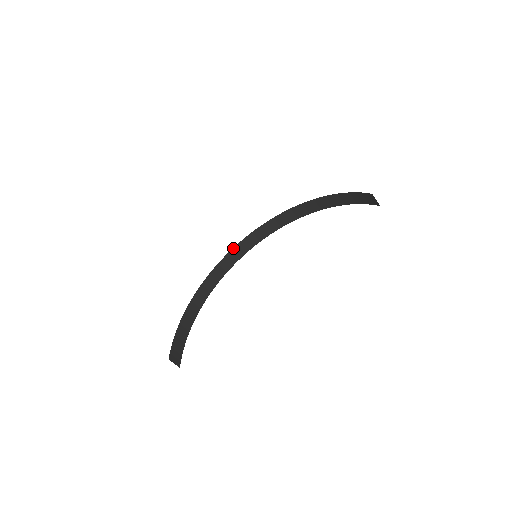
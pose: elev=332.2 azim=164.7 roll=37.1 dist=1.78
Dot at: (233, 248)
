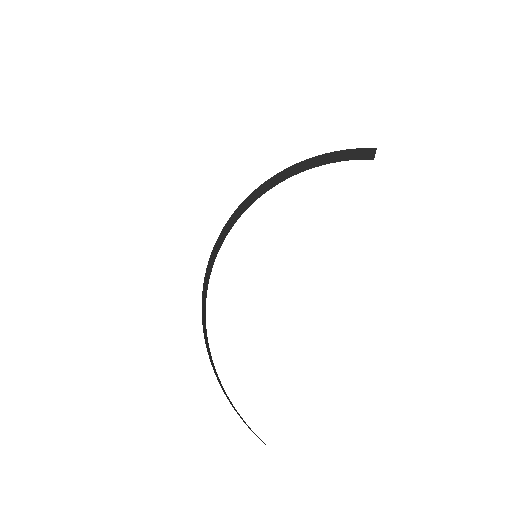
Dot at: occluded
